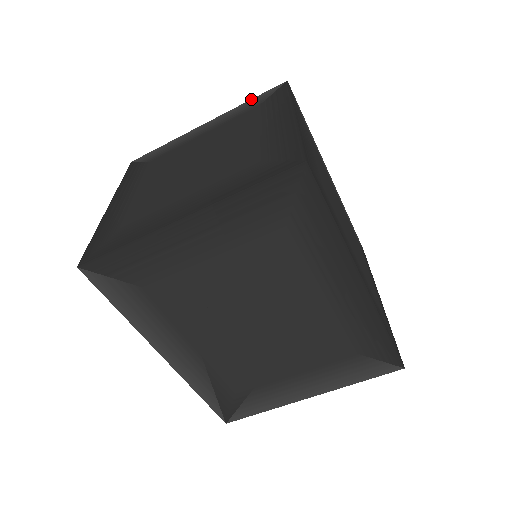
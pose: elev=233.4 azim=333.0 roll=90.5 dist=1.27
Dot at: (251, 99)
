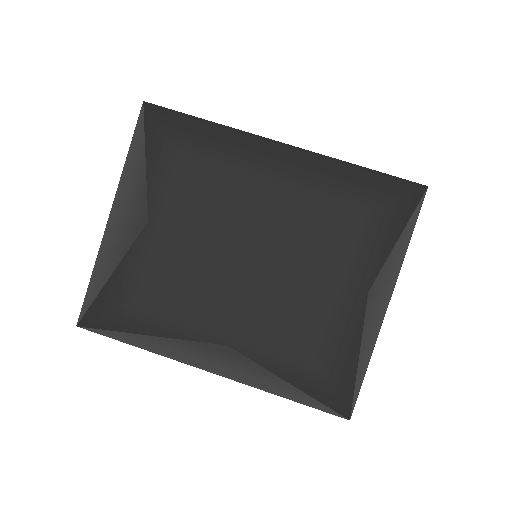
Dot at: occluded
